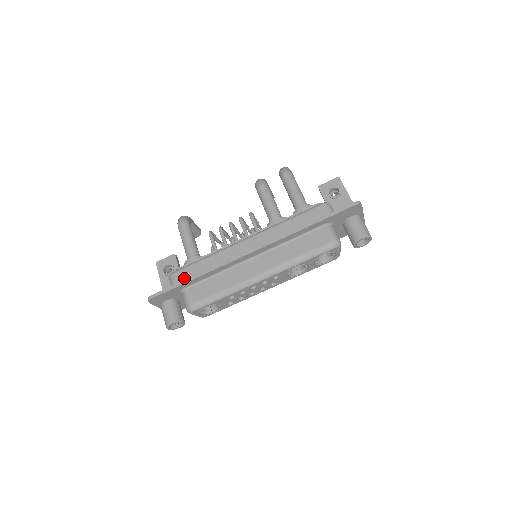
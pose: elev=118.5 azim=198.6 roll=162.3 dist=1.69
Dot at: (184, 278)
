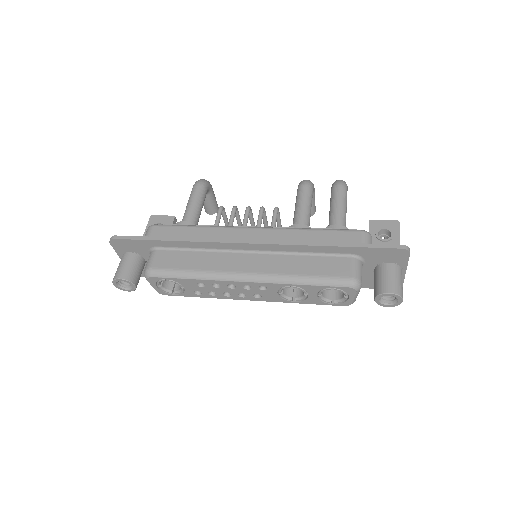
Dot at: (162, 235)
